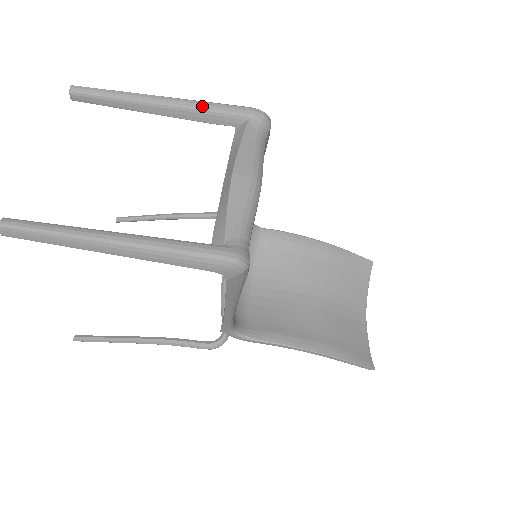
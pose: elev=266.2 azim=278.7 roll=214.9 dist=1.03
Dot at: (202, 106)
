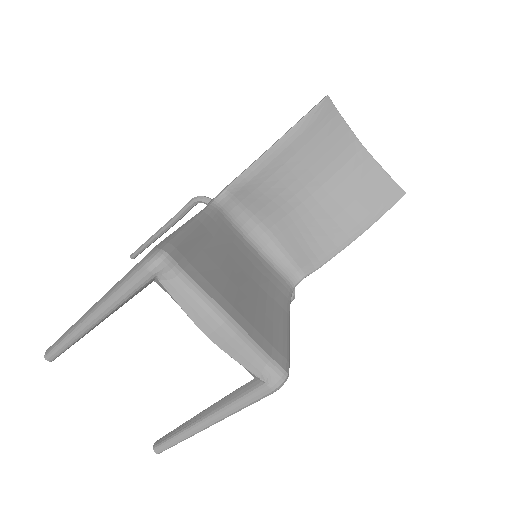
Dot at: (119, 301)
